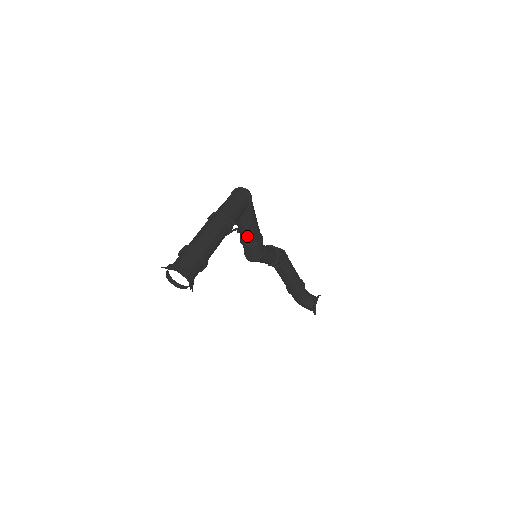
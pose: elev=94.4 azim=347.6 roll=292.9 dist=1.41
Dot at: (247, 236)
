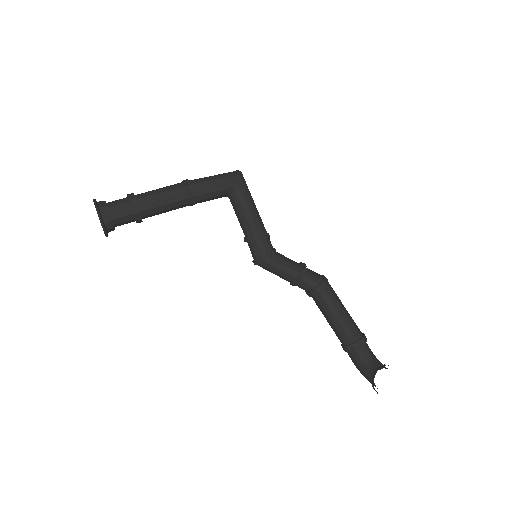
Dot at: (243, 227)
